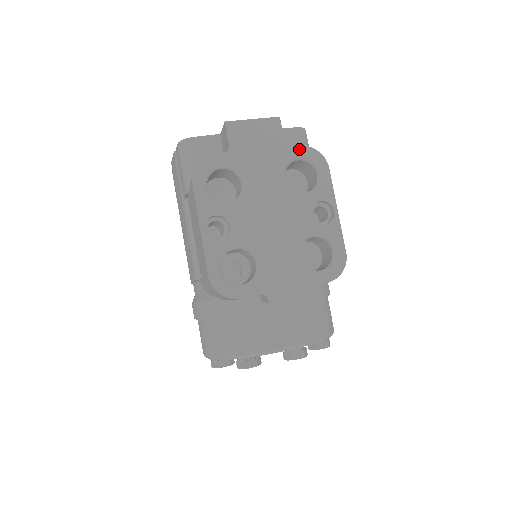
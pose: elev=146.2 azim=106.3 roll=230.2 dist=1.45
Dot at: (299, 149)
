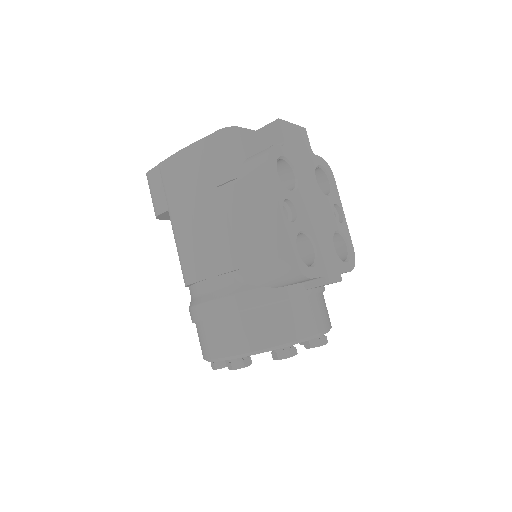
Dot at: (319, 158)
